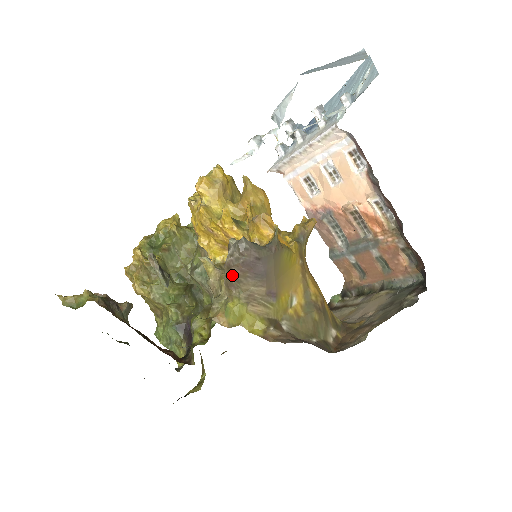
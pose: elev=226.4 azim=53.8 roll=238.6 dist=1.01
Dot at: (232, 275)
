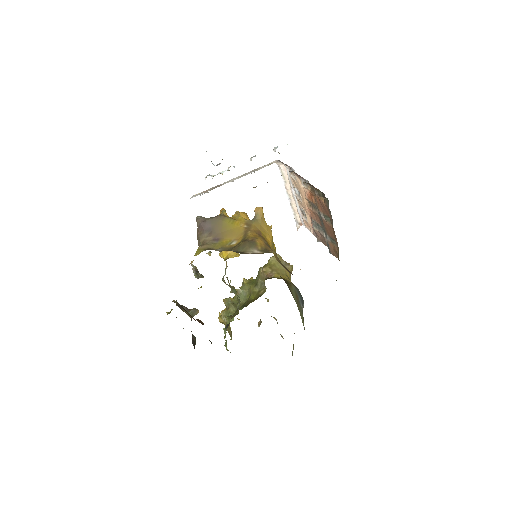
Dot at: (197, 238)
